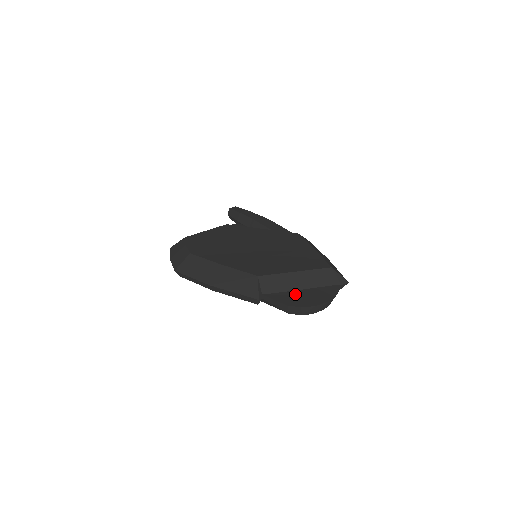
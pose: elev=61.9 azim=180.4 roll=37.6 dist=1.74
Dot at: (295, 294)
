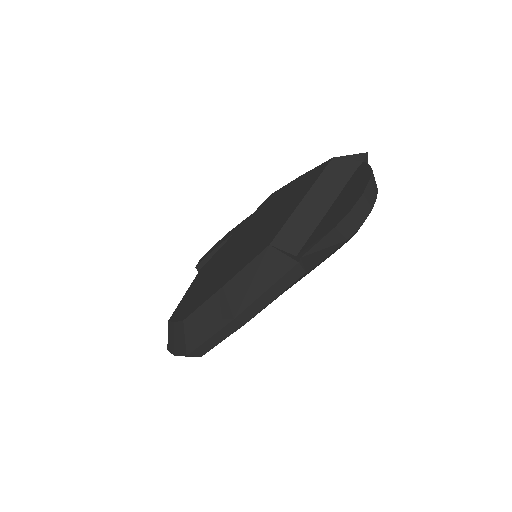
Dot at: (329, 215)
